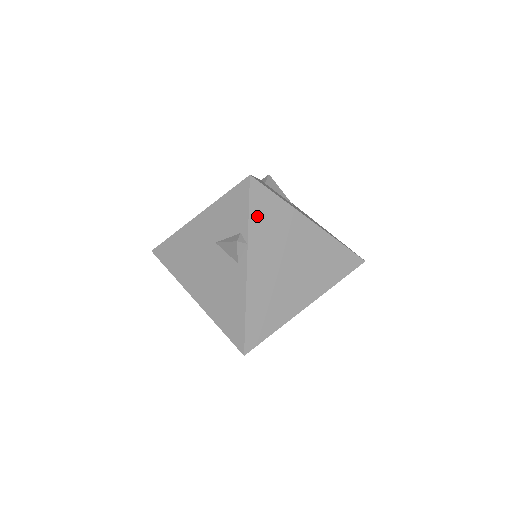
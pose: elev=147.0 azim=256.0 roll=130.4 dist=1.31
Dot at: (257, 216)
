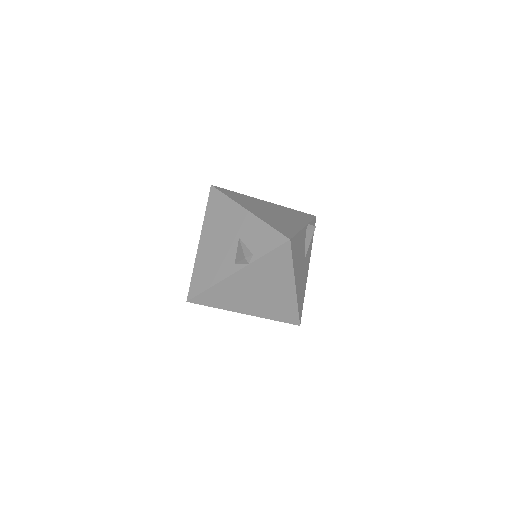
Dot at: (270, 258)
